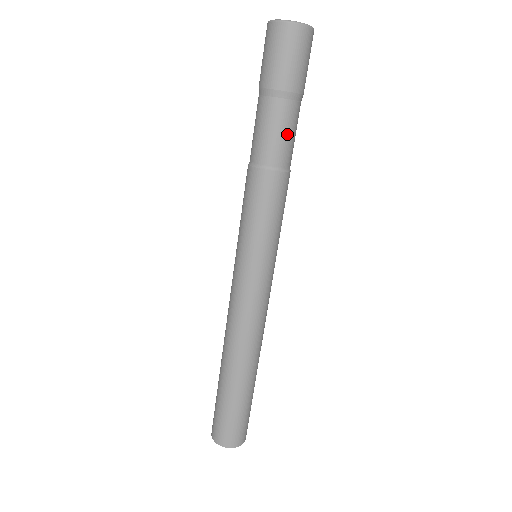
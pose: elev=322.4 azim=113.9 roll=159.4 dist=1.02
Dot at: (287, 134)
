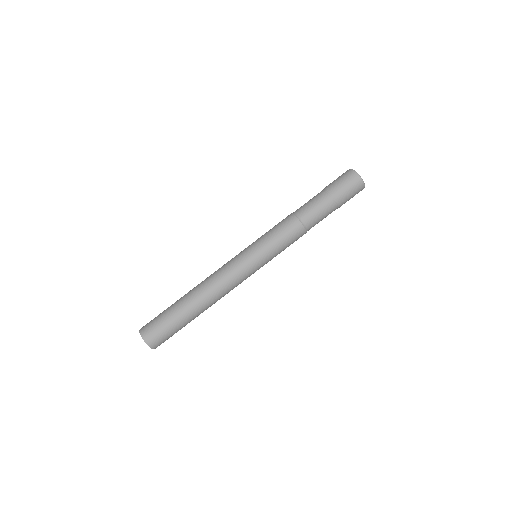
Dot at: (319, 213)
